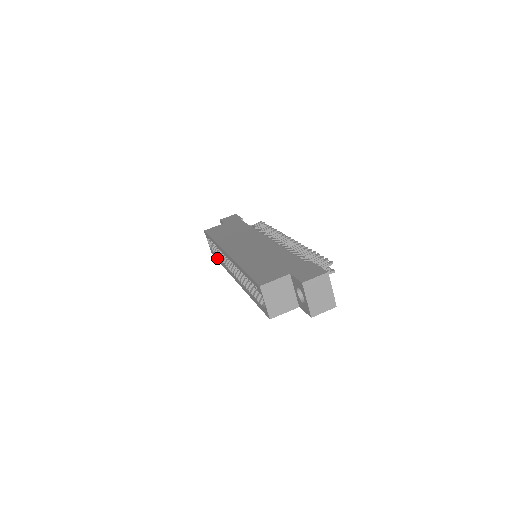
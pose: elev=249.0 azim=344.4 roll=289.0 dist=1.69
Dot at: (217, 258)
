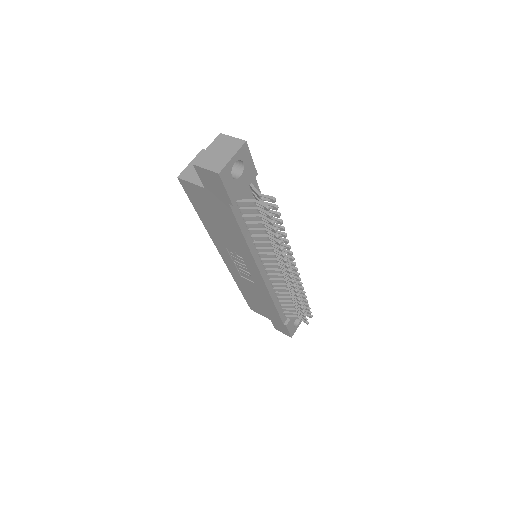
Dot at: occluded
